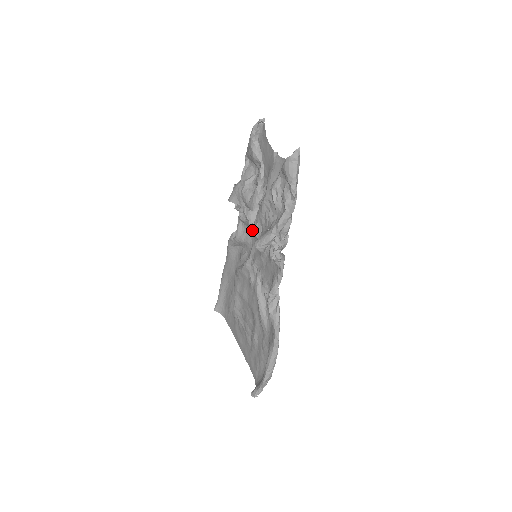
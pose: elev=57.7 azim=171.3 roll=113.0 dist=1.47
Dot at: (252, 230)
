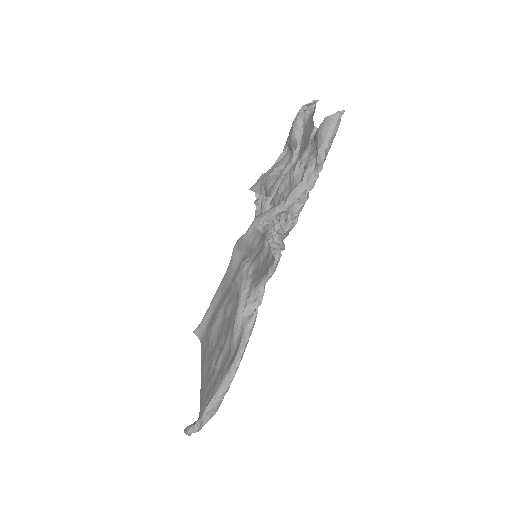
Dot at: occluded
